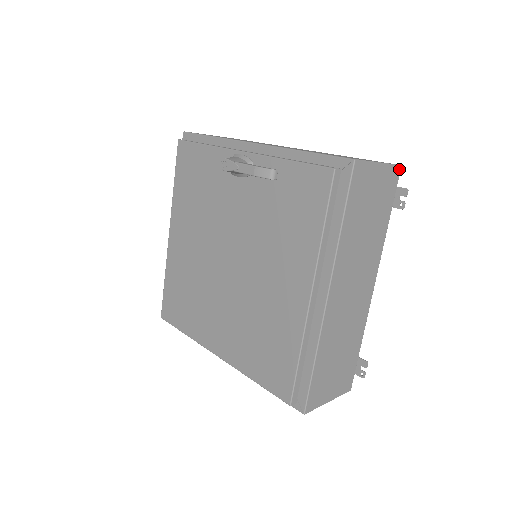
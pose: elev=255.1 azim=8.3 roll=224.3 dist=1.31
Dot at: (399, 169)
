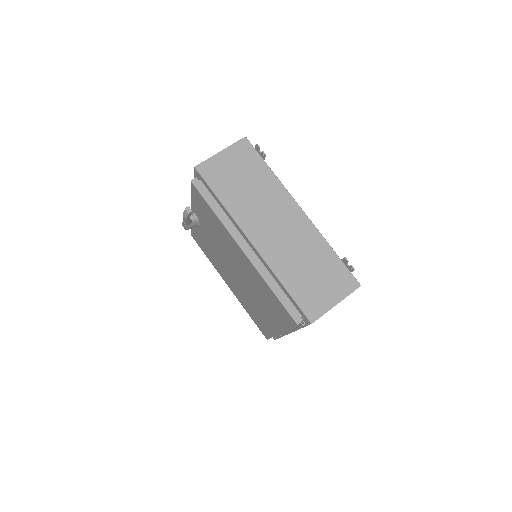
Dot at: (245, 140)
